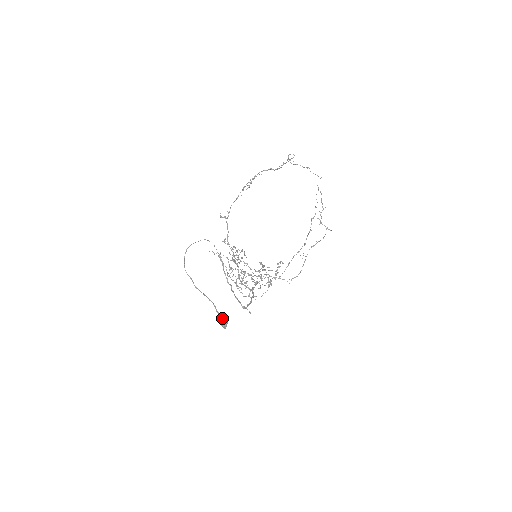
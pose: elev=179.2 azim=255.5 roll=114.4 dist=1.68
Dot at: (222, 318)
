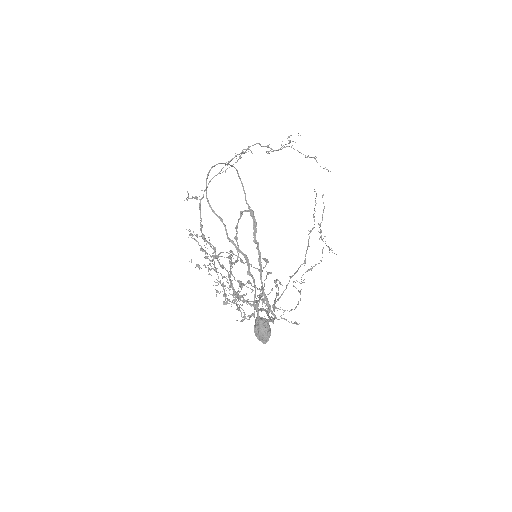
Dot at: (264, 319)
